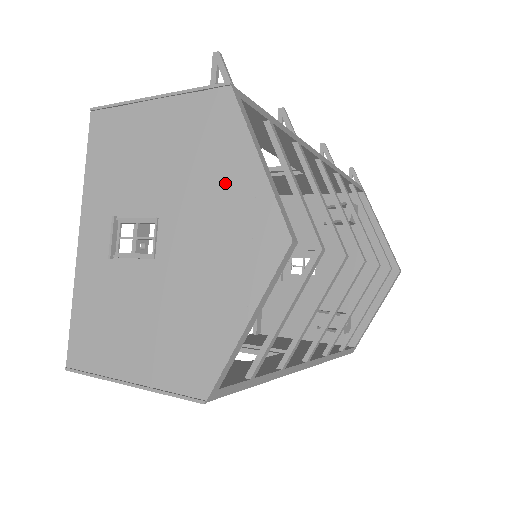
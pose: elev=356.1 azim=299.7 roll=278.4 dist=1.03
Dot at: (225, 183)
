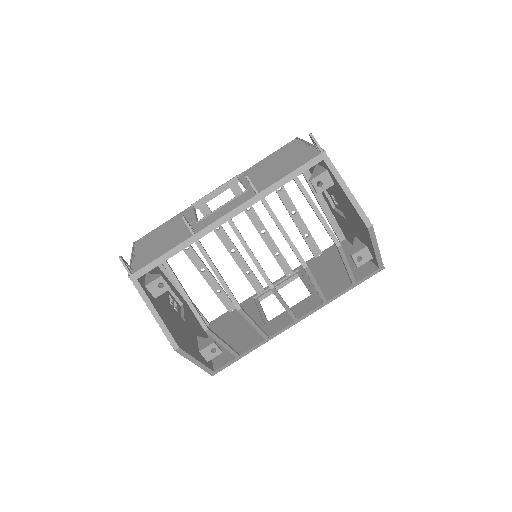
Dot at: occluded
